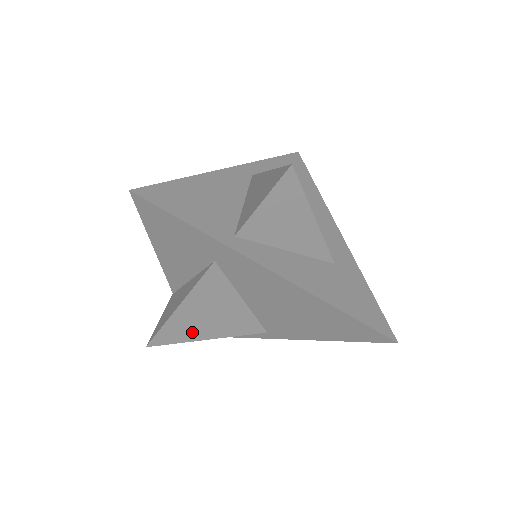
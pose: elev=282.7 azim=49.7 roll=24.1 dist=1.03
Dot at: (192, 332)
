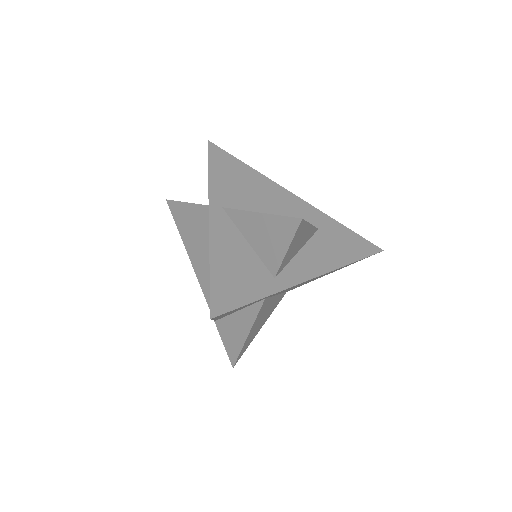
Dot at: (254, 336)
